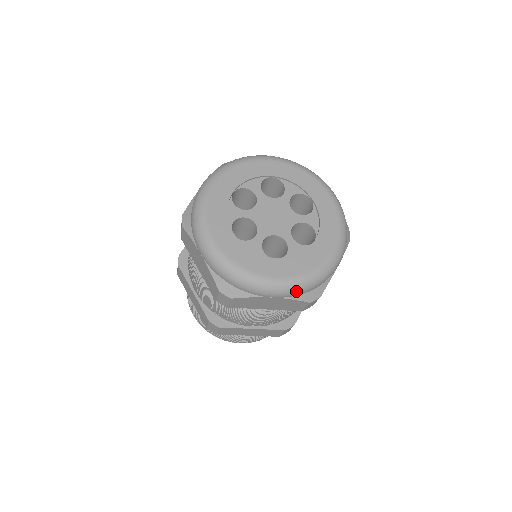
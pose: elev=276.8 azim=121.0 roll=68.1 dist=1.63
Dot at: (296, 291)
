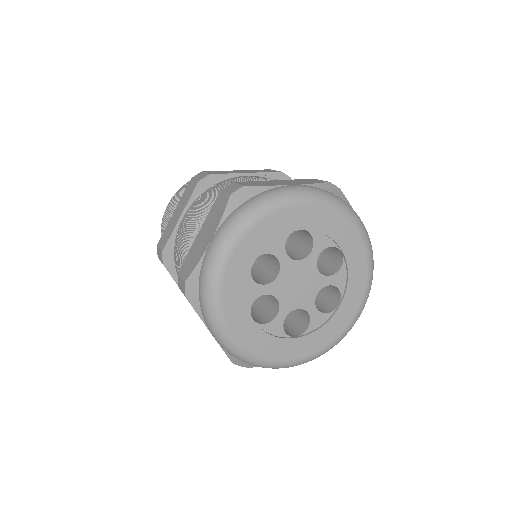
Dot at: (312, 359)
